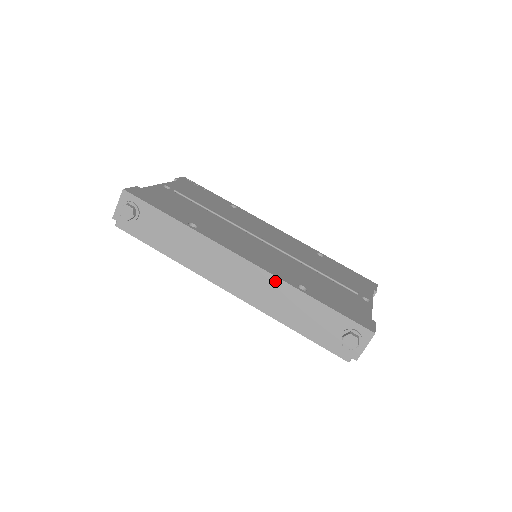
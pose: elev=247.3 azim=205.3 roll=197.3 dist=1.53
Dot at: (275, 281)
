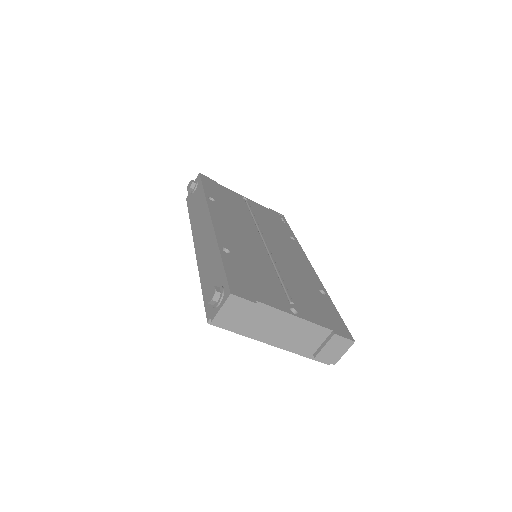
Dot at: (213, 238)
